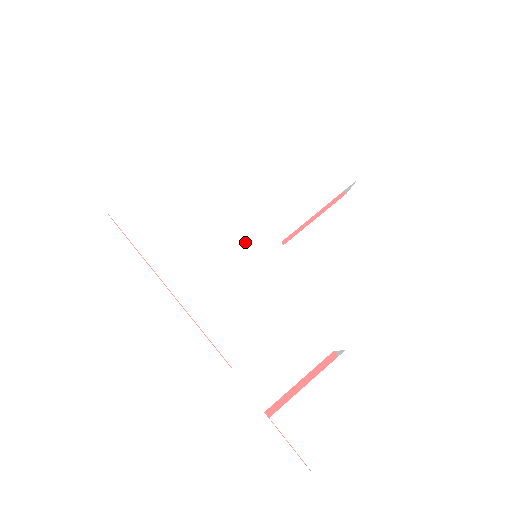
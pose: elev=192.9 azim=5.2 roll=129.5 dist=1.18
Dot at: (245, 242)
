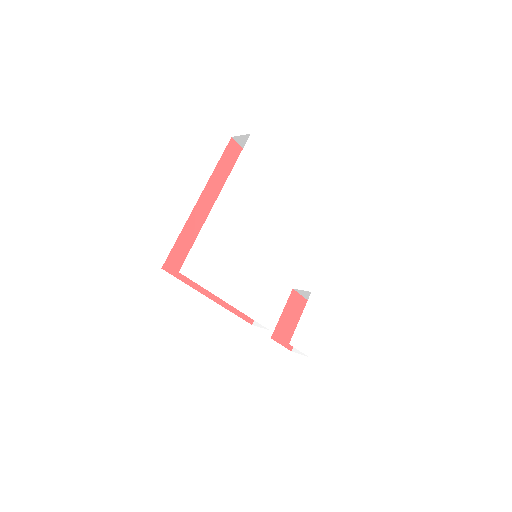
Dot at: (258, 255)
